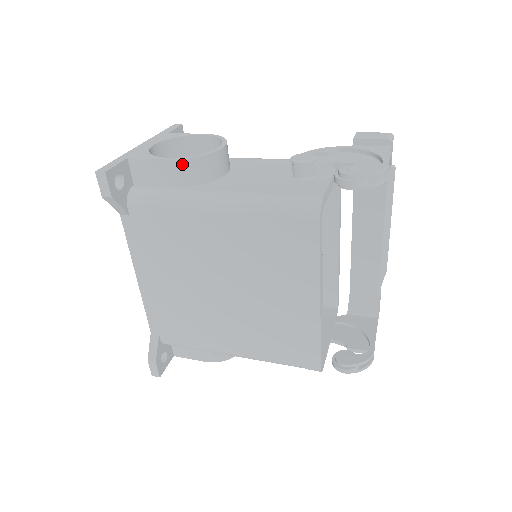
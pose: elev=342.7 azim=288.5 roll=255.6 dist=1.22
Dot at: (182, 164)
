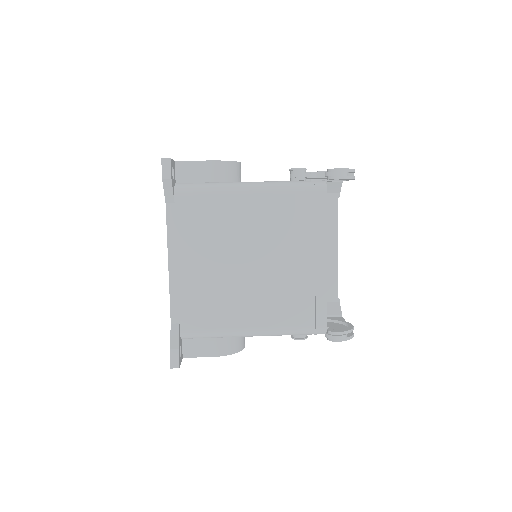
Dot at: (220, 164)
